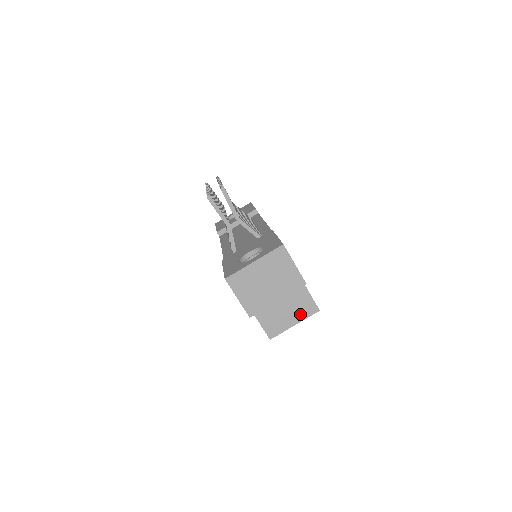
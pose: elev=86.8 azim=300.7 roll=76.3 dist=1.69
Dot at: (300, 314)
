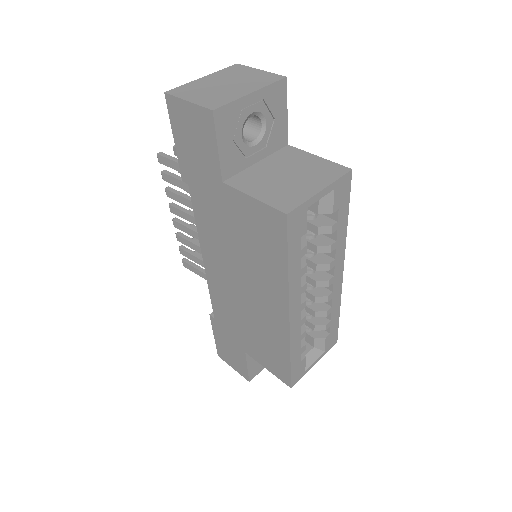
Dot at: (322, 178)
